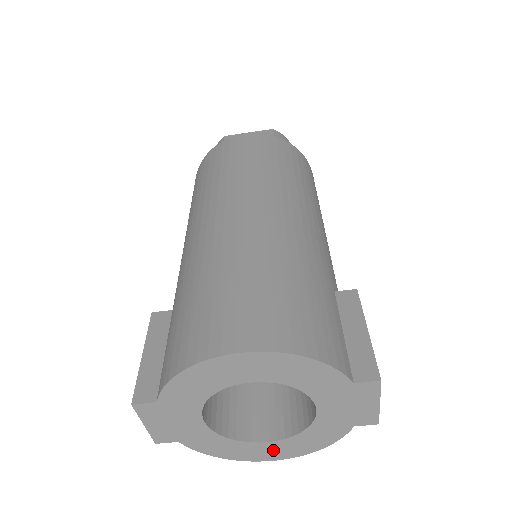
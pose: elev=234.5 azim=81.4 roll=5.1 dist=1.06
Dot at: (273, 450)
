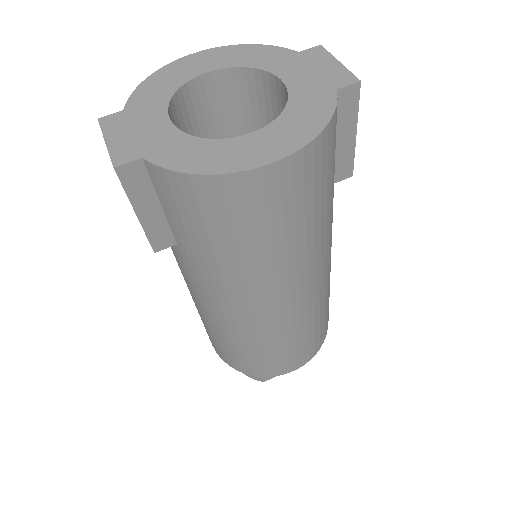
Dot at: (264, 144)
